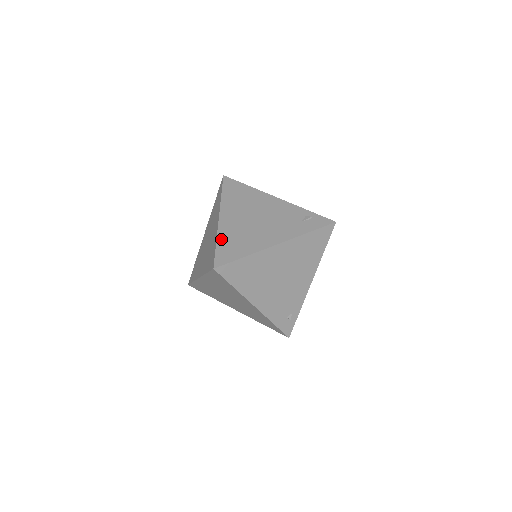
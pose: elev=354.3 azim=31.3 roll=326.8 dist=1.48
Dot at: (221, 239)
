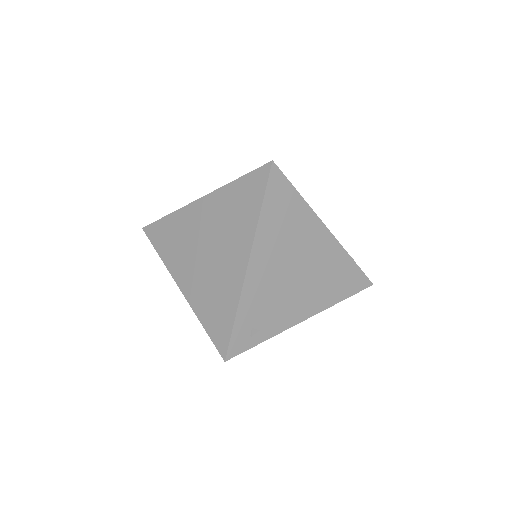
Dot at: occluded
